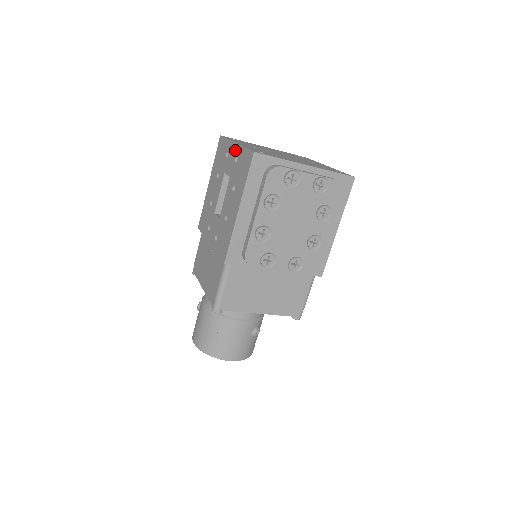
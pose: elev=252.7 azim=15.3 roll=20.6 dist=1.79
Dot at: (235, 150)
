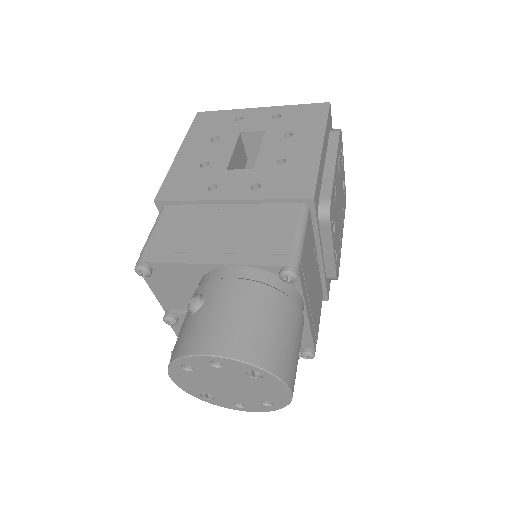
Dot at: (267, 111)
